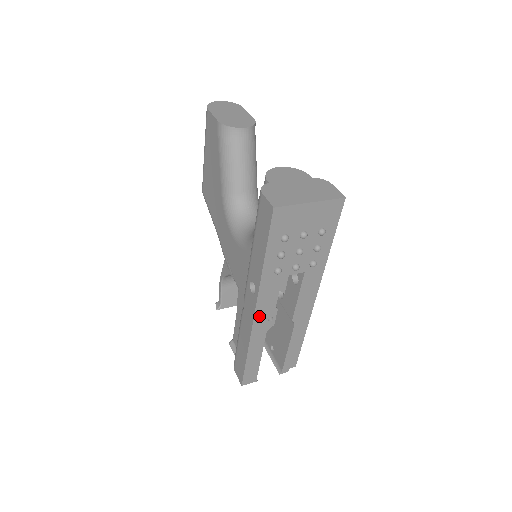
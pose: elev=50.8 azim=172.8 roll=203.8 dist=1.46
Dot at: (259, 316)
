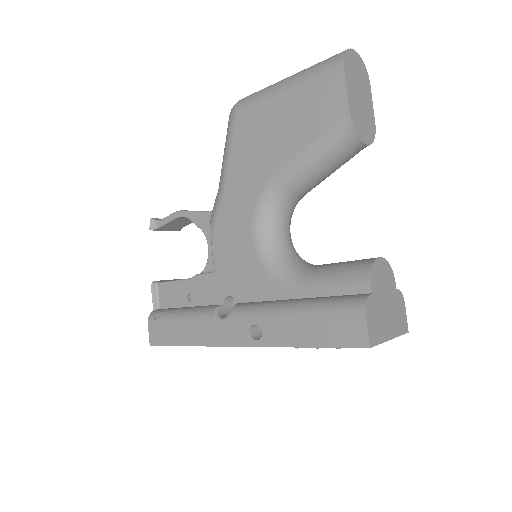
Dot at: occluded
